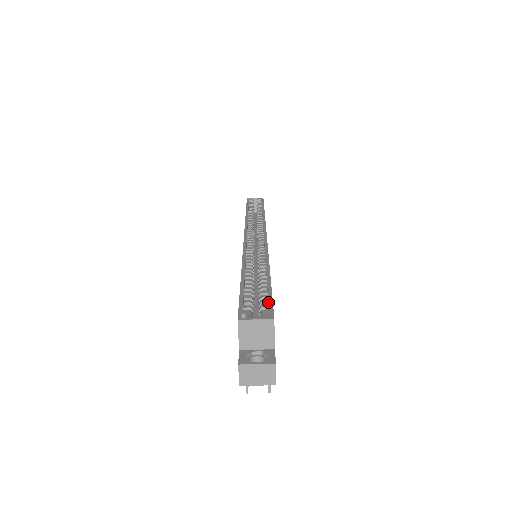
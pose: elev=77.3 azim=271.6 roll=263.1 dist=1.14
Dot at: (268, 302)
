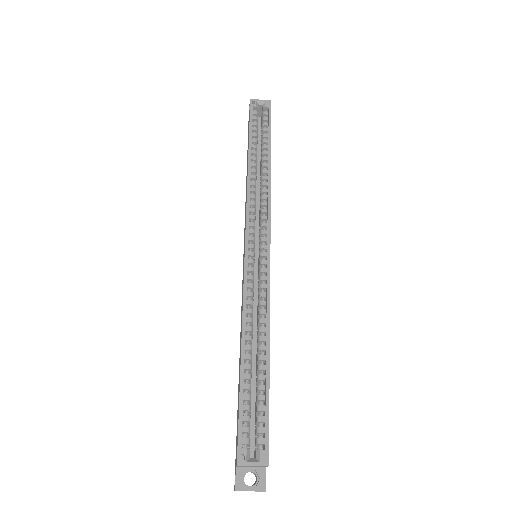
Dot at: (265, 429)
